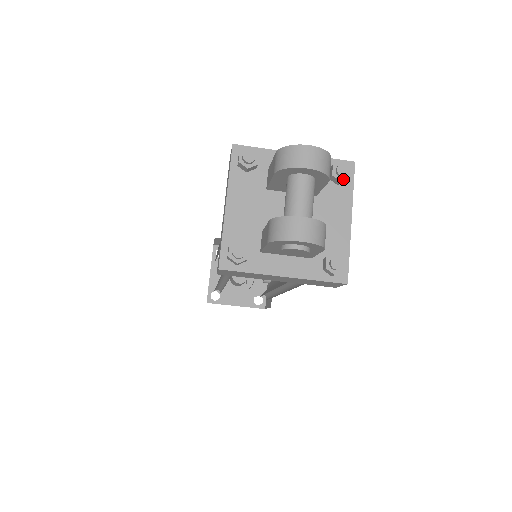
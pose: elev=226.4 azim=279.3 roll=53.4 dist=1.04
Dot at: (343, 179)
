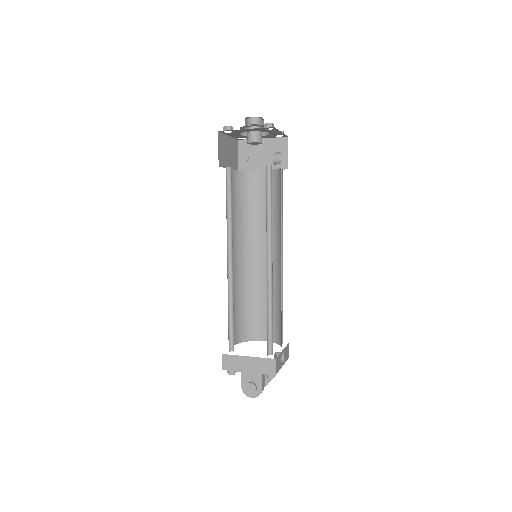
Dot at: occluded
